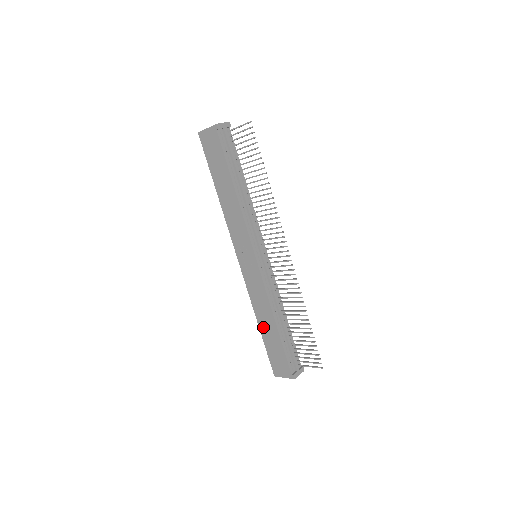
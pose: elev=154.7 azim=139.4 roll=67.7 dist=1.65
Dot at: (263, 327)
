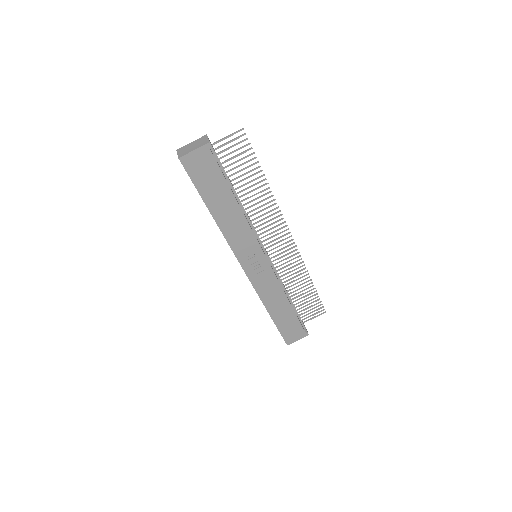
Dot at: (275, 313)
